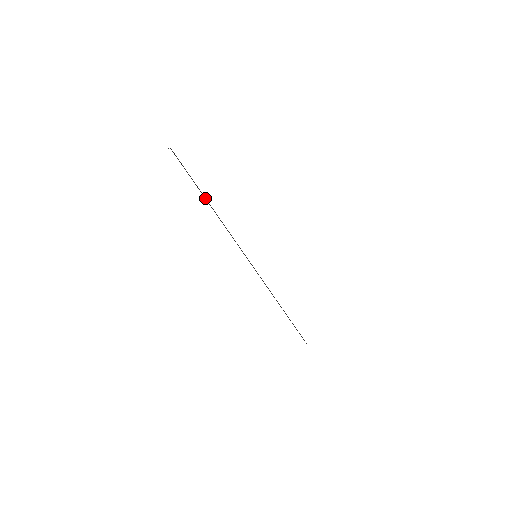
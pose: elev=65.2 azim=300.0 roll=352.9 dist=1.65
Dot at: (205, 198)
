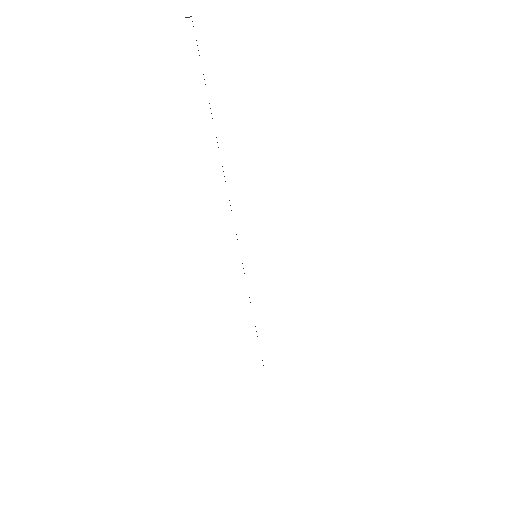
Dot at: occluded
